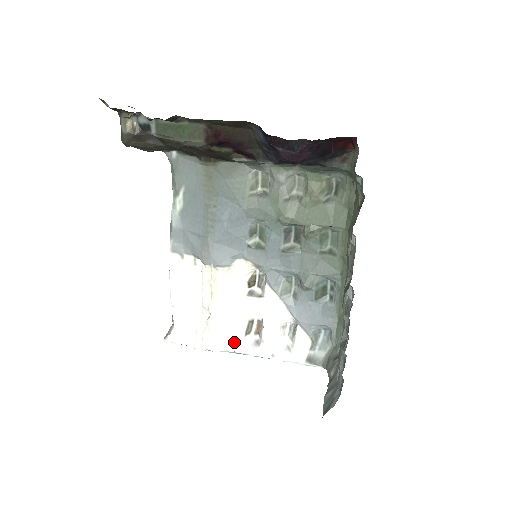
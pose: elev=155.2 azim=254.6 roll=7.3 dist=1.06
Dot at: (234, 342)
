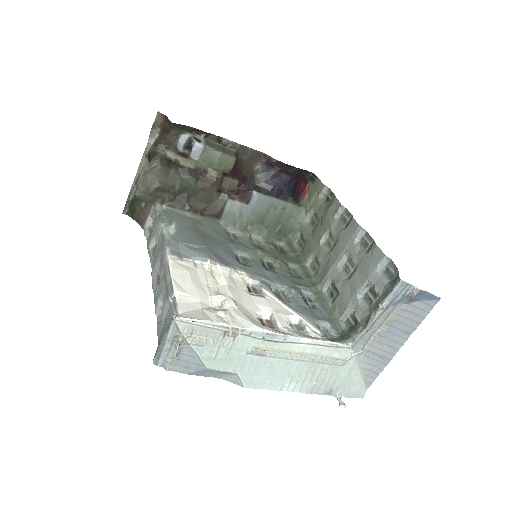
Dot at: (258, 325)
